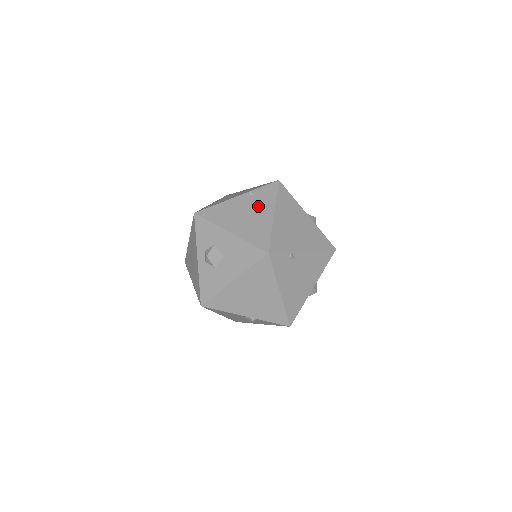
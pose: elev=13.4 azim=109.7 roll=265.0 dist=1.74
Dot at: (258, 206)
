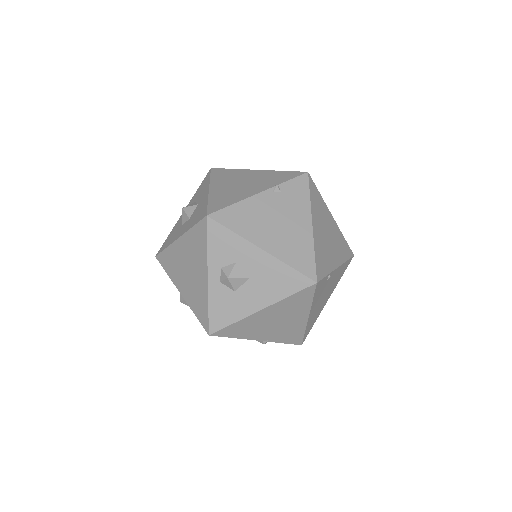
Dot at: (290, 210)
